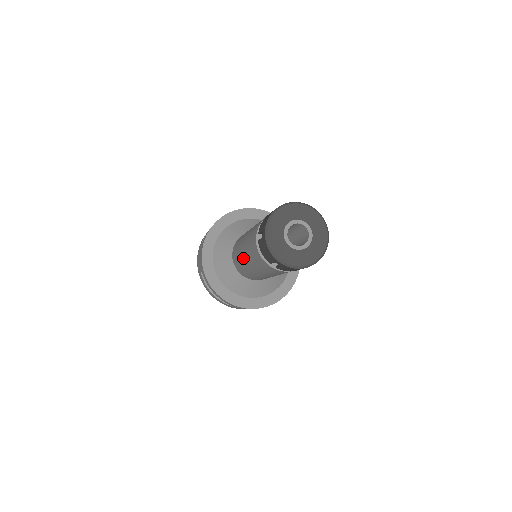
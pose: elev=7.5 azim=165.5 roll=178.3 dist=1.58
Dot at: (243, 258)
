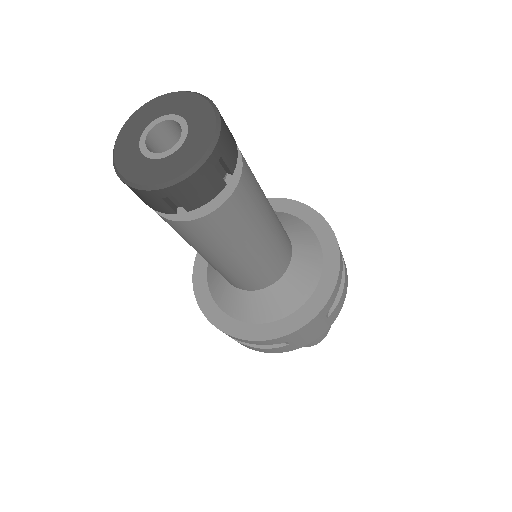
Dot at: (205, 259)
